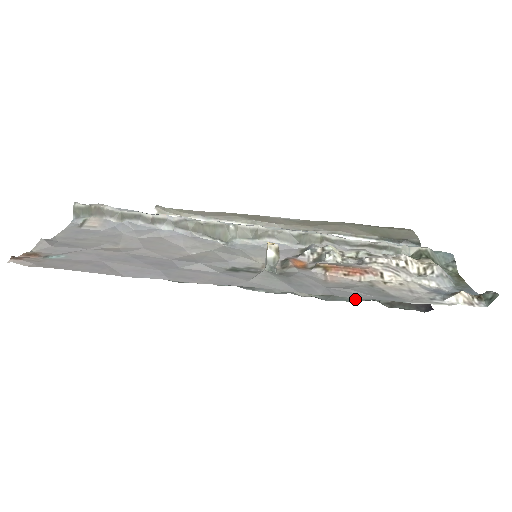
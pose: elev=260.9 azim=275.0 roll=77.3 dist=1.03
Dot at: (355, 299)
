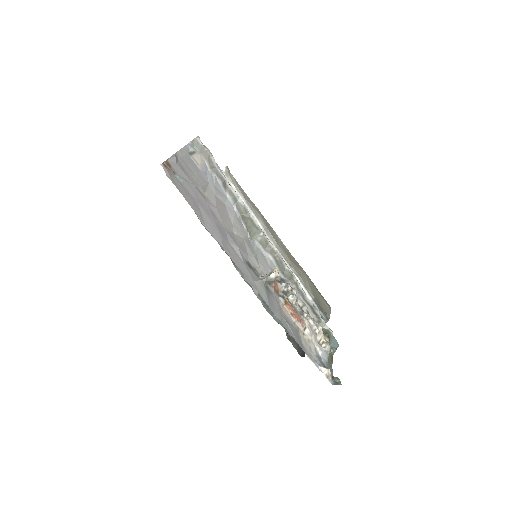
Dot at: (277, 319)
